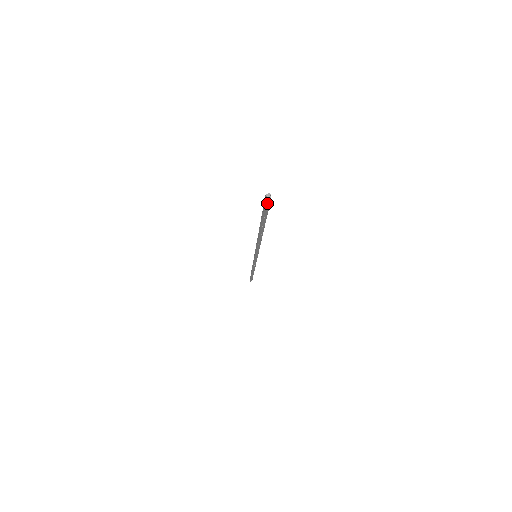
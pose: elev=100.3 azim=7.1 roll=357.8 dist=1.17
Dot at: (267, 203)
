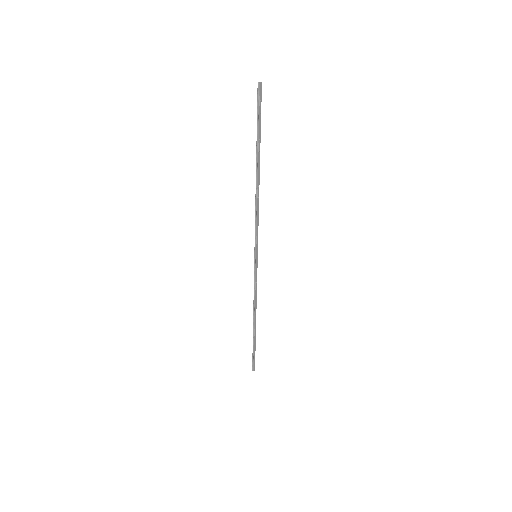
Dot at: (260, 93)
